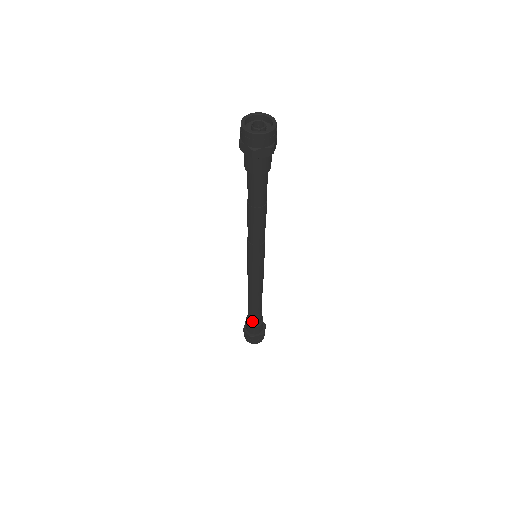
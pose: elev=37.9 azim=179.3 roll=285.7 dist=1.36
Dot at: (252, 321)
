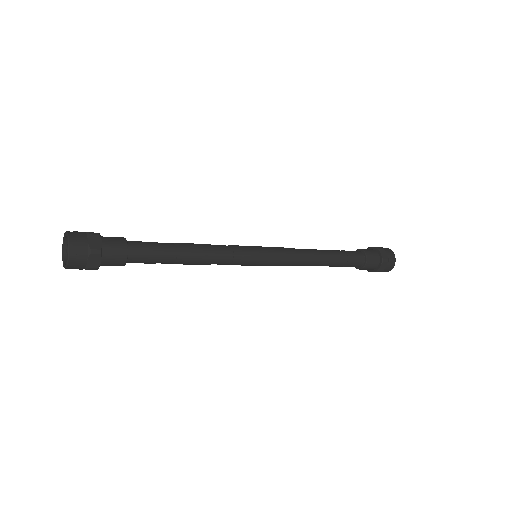
Dot at: occluded
